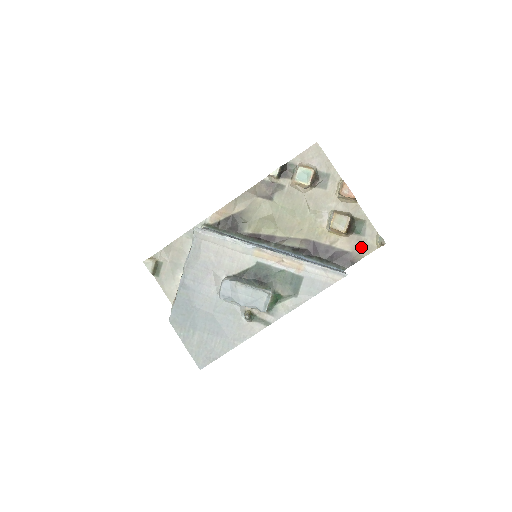
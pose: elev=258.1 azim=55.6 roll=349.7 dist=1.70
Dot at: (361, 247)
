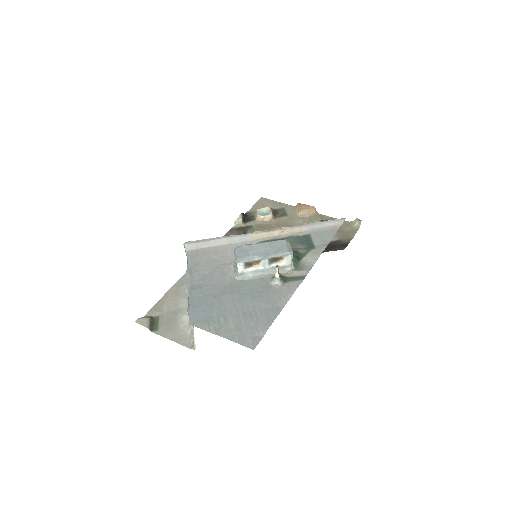
Dot at: (345, 234)
